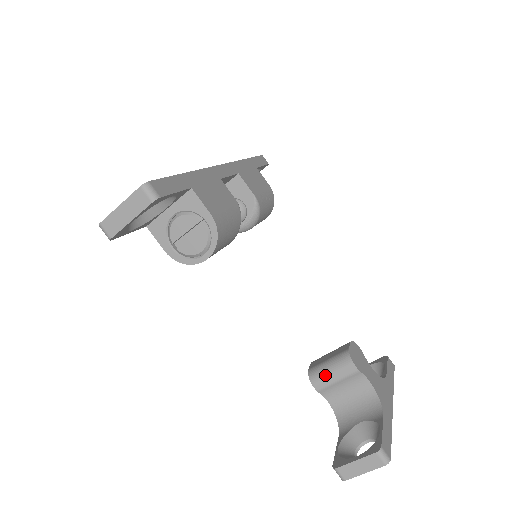
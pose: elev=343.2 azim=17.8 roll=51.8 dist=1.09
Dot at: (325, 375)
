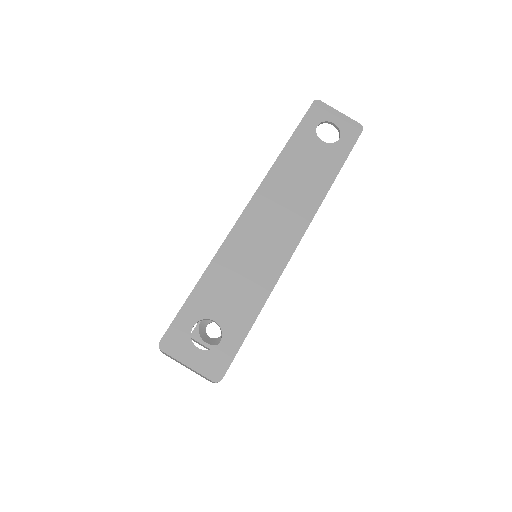
Dot at: occluded
